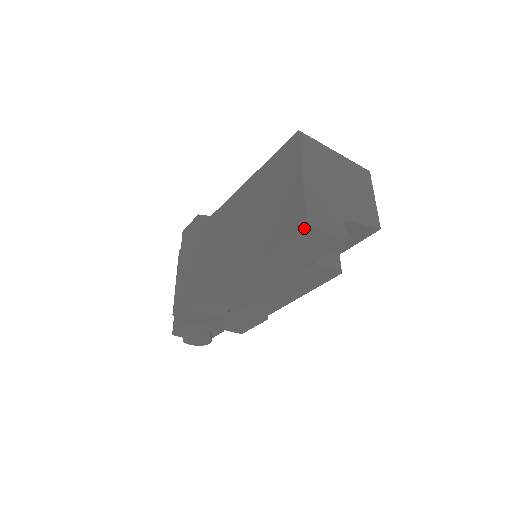
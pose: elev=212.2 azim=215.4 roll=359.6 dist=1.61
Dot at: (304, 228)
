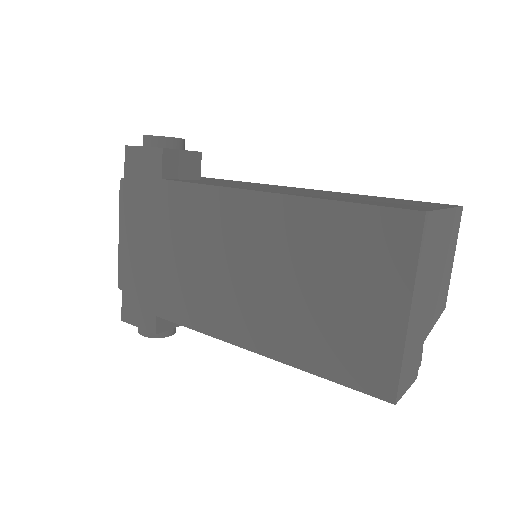
Dot at: (388, 400)
